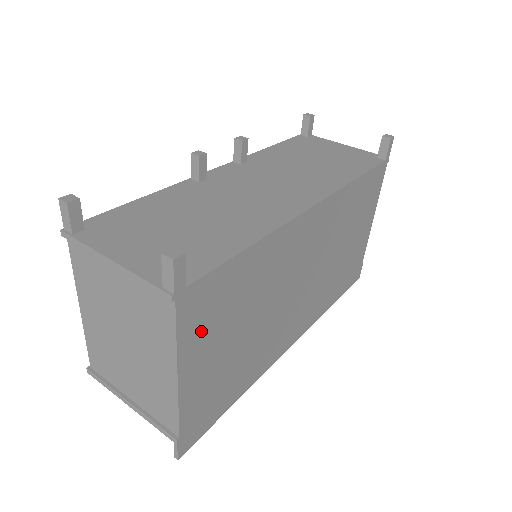
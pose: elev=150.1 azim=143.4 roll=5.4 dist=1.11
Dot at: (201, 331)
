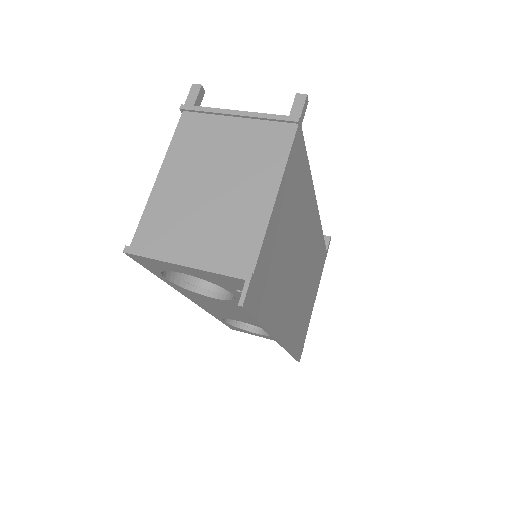
Dot at: (290, 181)
